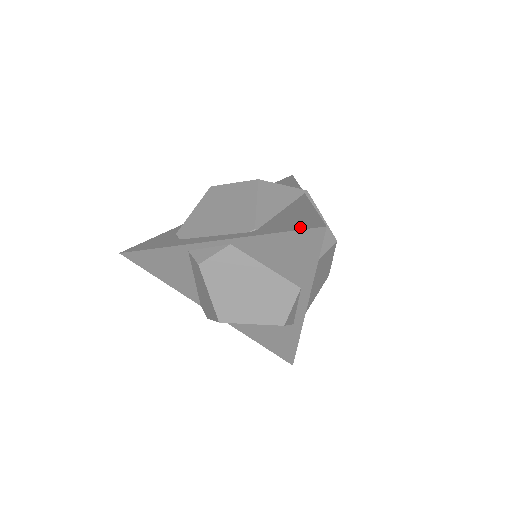
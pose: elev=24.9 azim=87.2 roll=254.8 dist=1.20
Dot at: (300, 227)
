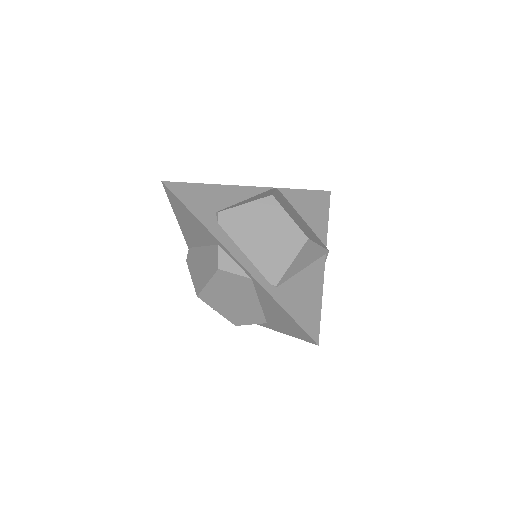
Dot at: (304, 324)
